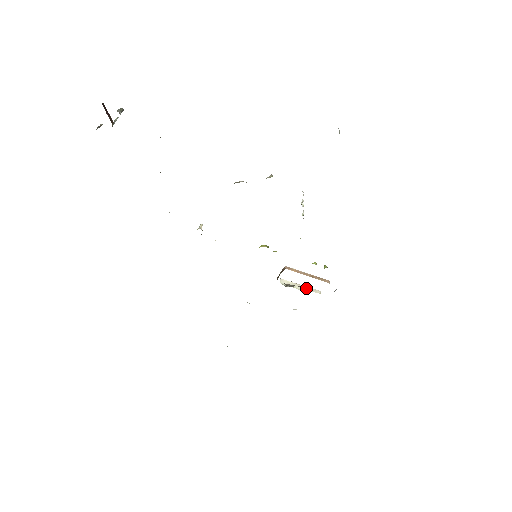
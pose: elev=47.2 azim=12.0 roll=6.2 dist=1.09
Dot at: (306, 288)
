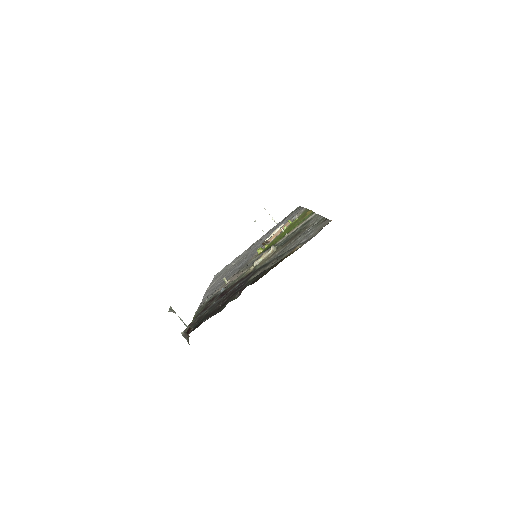
Dot at: occluded
